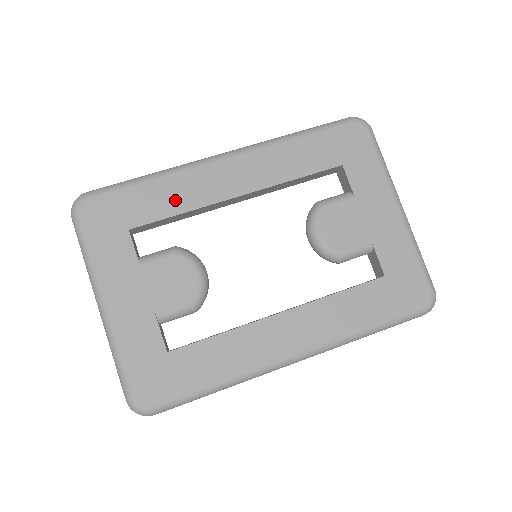
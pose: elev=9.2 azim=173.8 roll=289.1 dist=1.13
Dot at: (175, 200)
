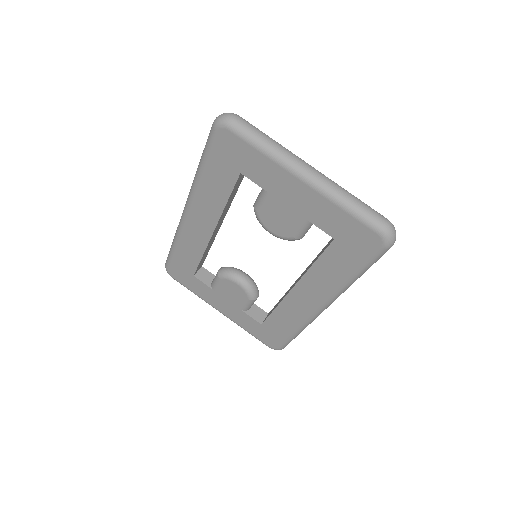
Dot at: (193, 252)
